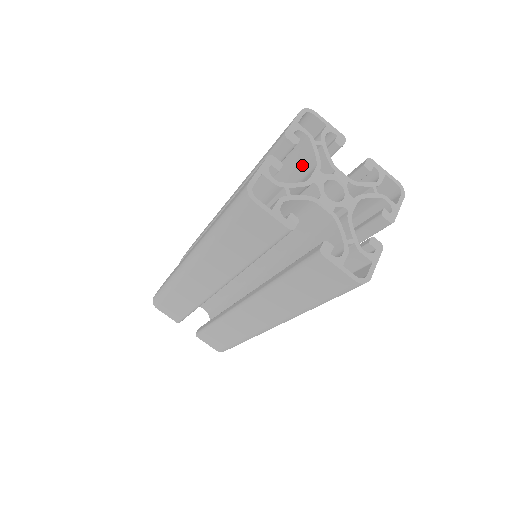
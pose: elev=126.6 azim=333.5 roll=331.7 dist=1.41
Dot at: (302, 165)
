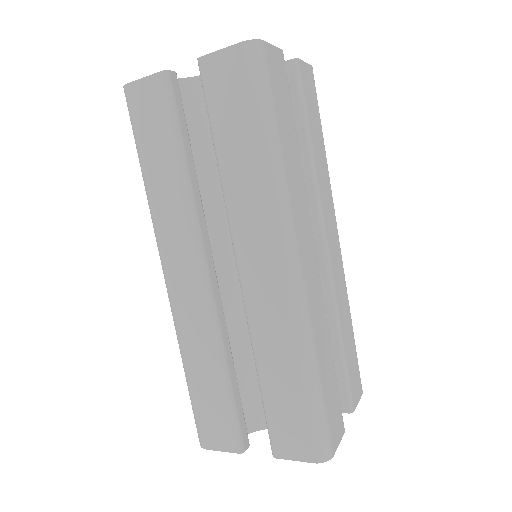
Dot at: occluded
